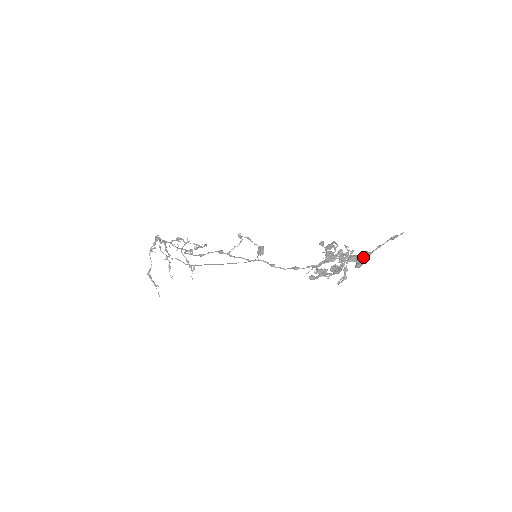
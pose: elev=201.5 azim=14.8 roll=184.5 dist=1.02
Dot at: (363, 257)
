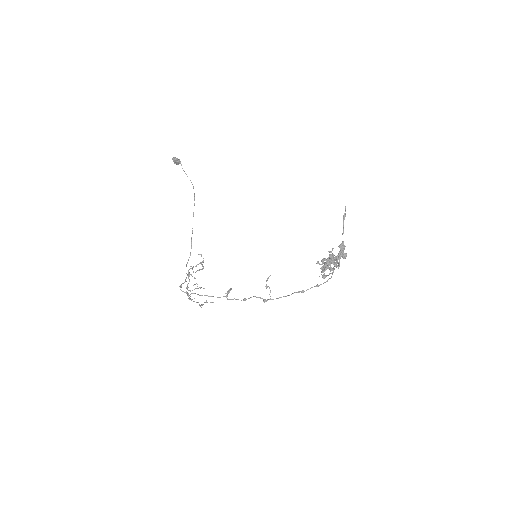
Dot at: (343, 251)
